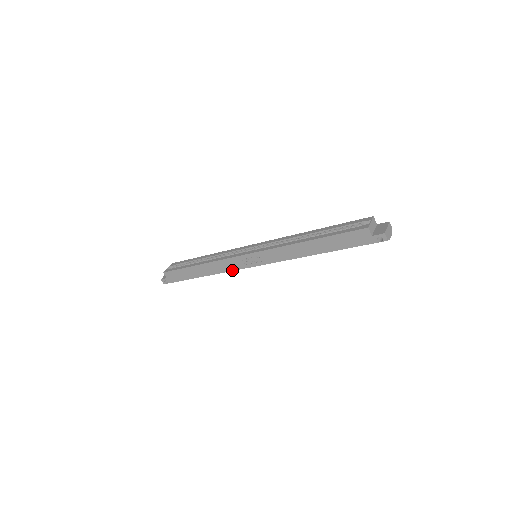
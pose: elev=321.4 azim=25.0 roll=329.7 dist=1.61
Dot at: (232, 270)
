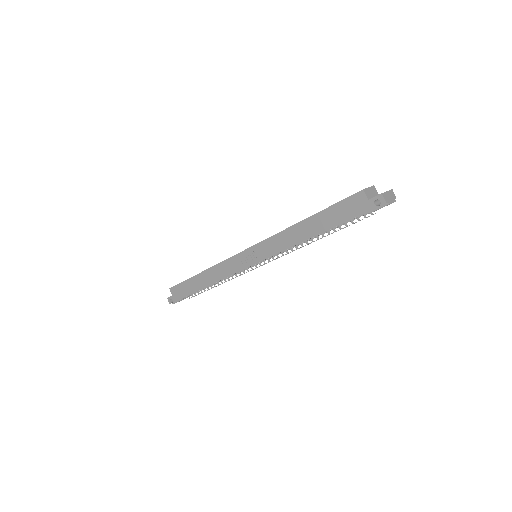
Dot at: (231, 274)
